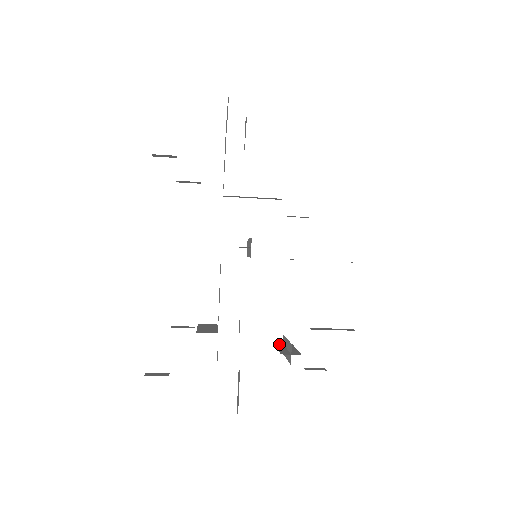
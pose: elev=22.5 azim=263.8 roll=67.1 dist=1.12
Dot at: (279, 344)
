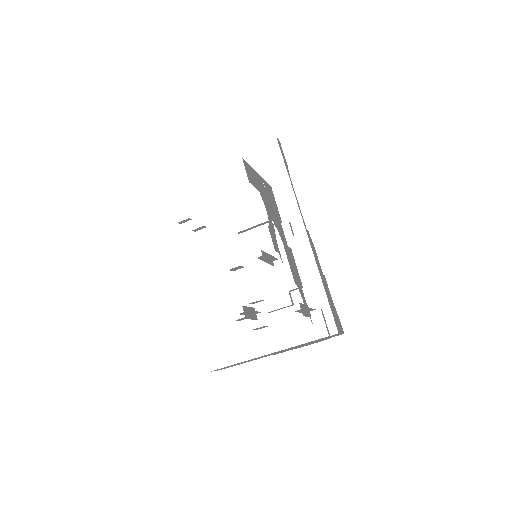
Dot at: occluded
